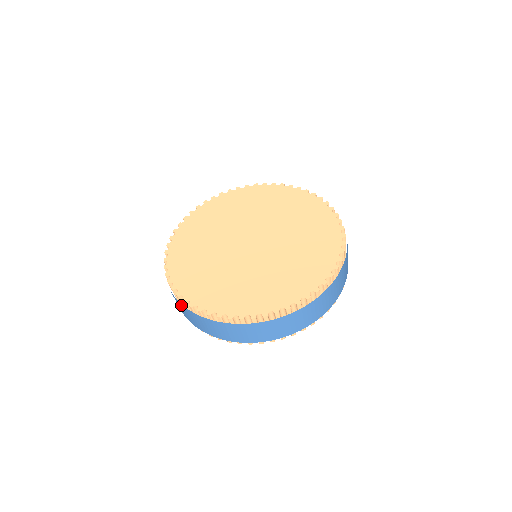
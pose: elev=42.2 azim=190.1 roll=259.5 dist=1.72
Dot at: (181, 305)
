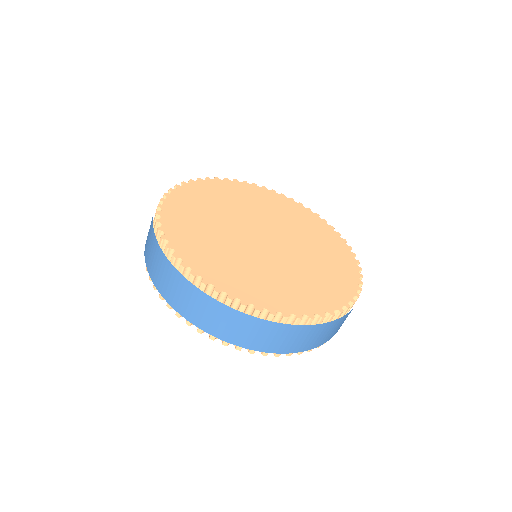
Dot at: (275, 326)
